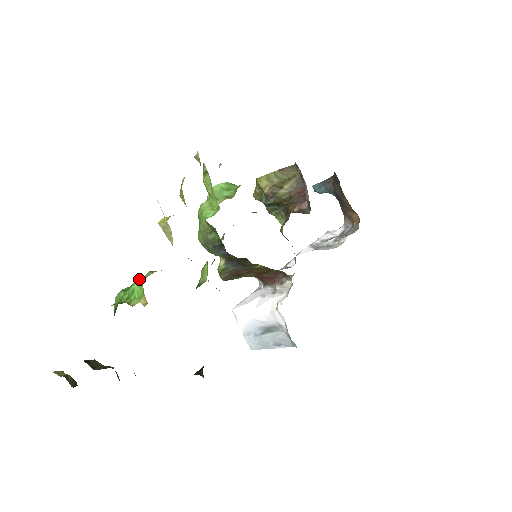
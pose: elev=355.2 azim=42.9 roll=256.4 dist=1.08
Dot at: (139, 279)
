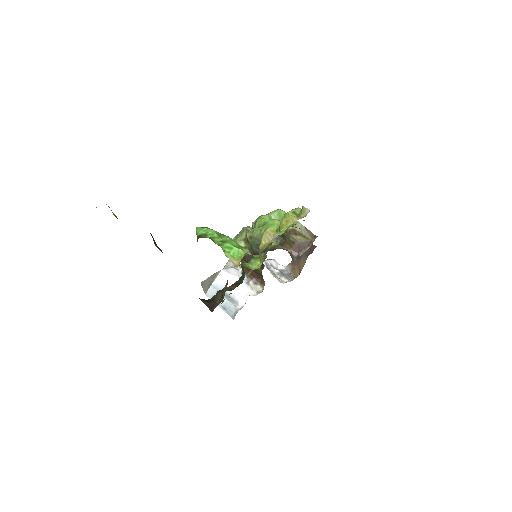
Dot at: (237, 244)
